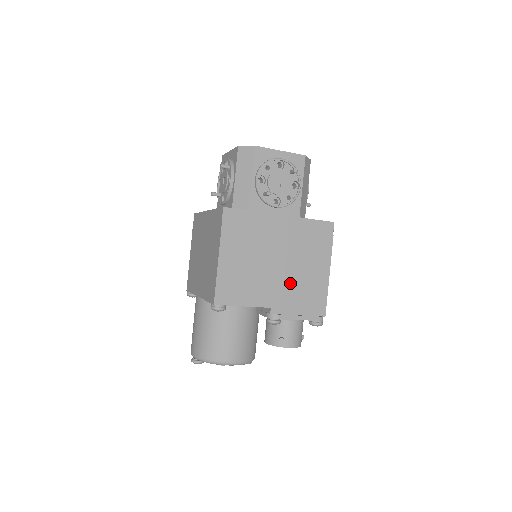
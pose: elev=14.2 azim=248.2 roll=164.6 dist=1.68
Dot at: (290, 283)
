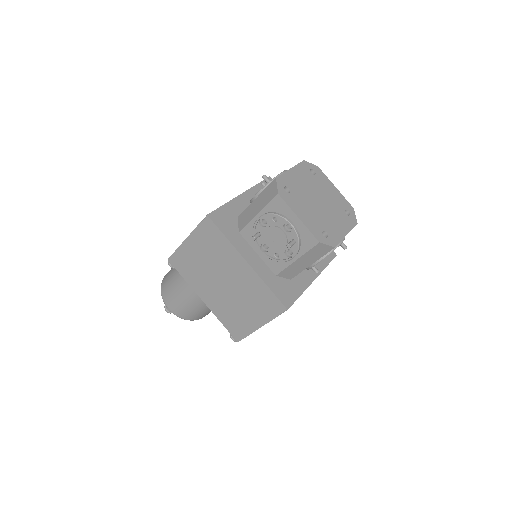
Dot at: occluded
